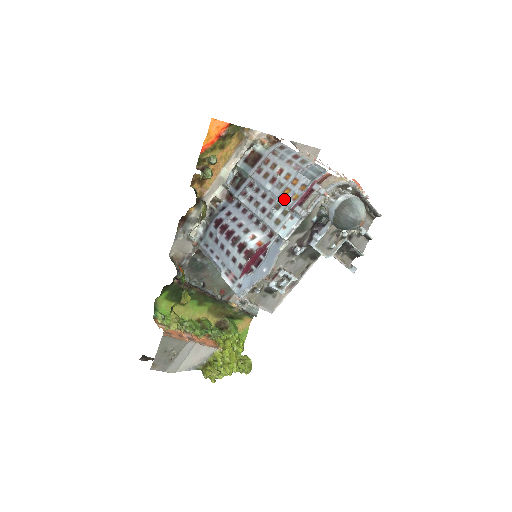
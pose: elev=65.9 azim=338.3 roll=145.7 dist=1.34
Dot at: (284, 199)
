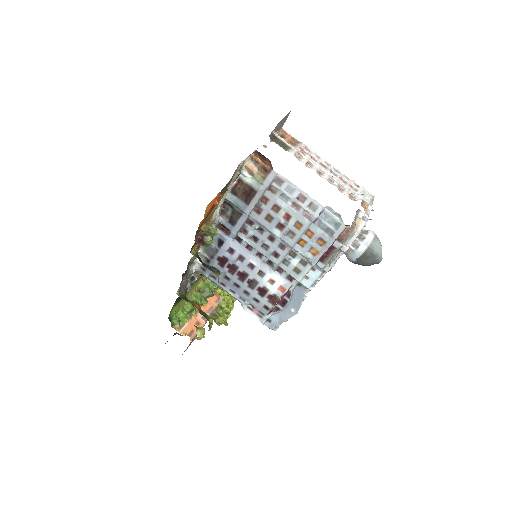
Dot at: (301, 252)
